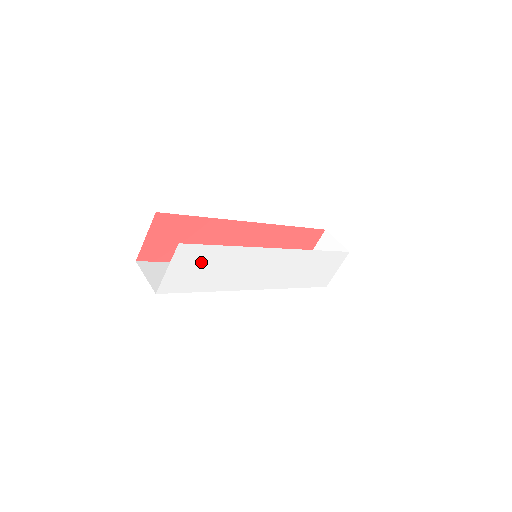
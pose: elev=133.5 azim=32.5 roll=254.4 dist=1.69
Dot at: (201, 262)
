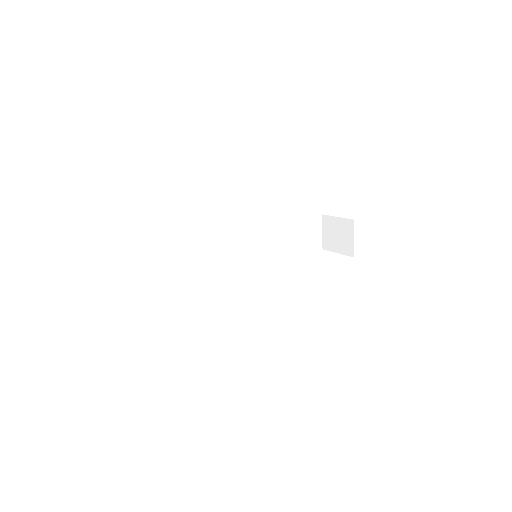
Dot at: occluded
